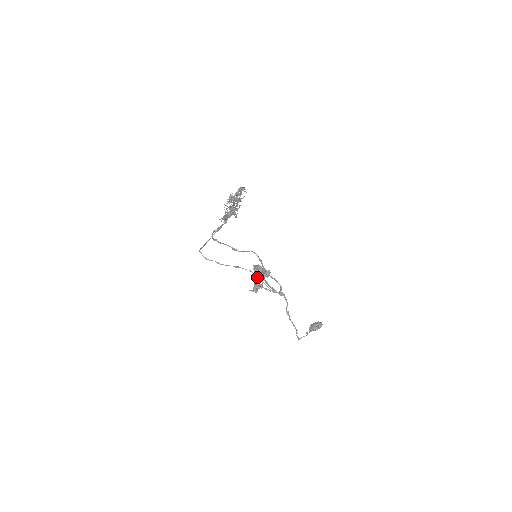
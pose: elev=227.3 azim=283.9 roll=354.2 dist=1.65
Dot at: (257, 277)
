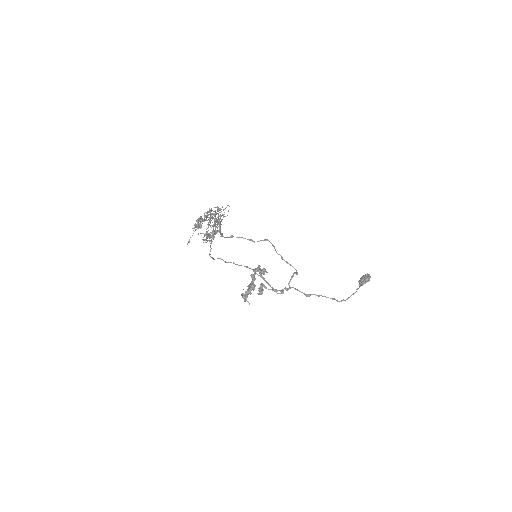
Dot at: occluded
